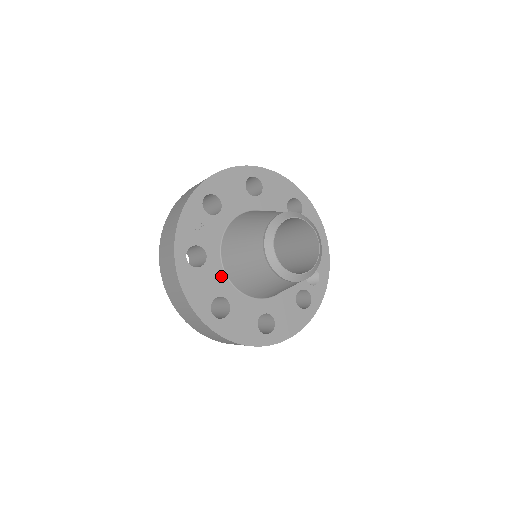
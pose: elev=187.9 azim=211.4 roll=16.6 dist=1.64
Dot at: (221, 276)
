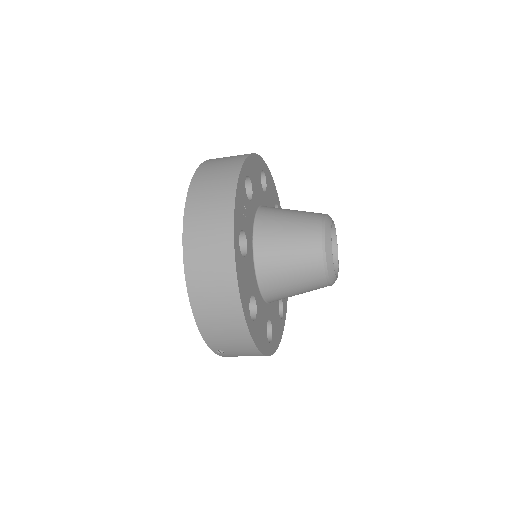
Dot at: (253, 271)
